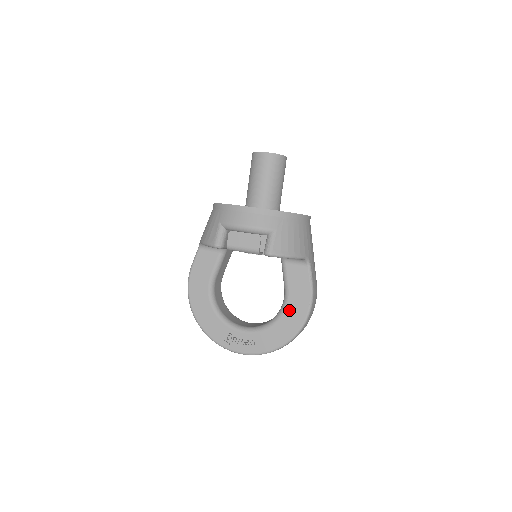
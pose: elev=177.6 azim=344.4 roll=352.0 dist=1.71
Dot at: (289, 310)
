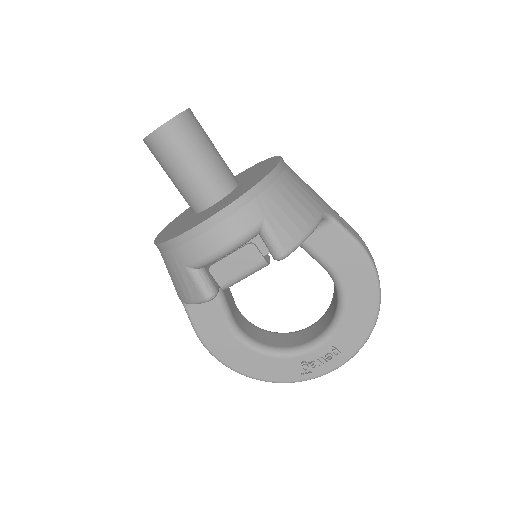
Dot at: (349, 287)
